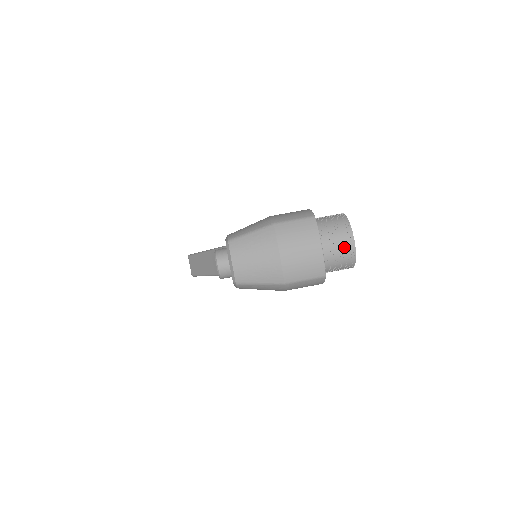
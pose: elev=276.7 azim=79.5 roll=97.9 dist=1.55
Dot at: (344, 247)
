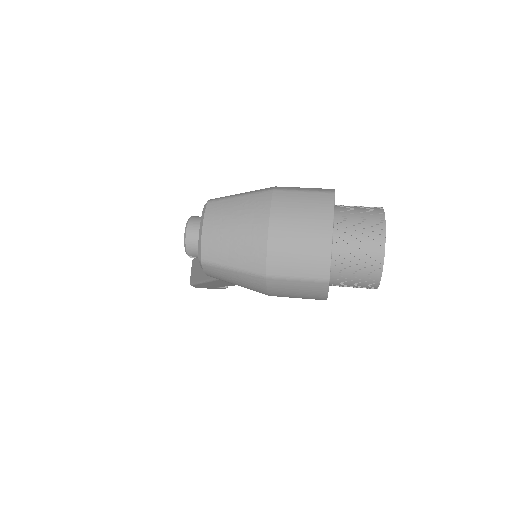
Dot at: (368, 246)
